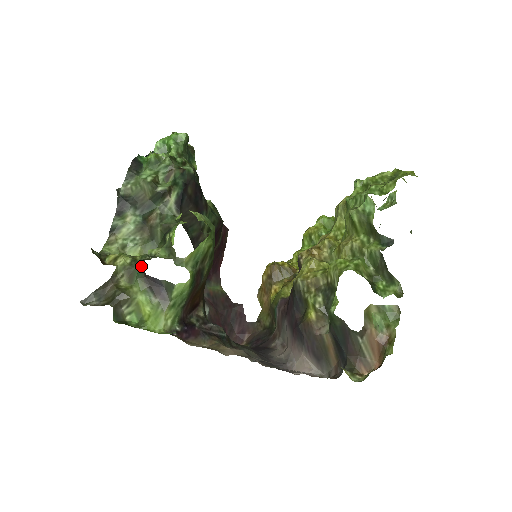
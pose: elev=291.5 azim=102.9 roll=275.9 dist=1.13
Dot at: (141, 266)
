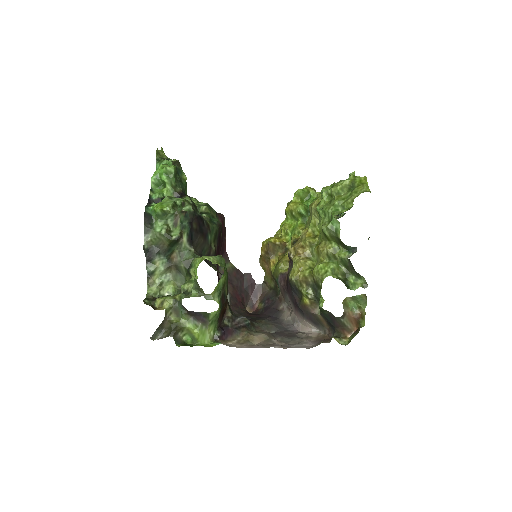
Dot at: (182, 305)
